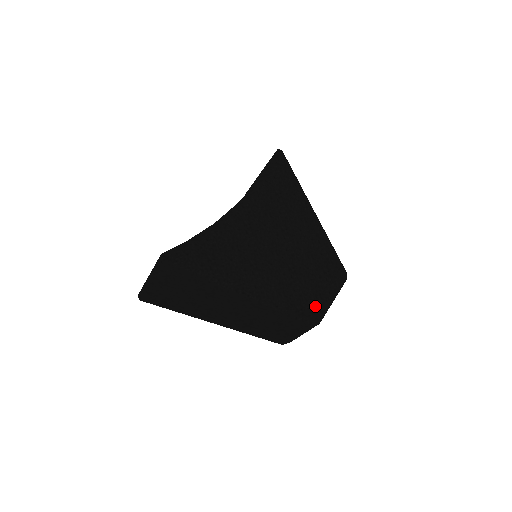
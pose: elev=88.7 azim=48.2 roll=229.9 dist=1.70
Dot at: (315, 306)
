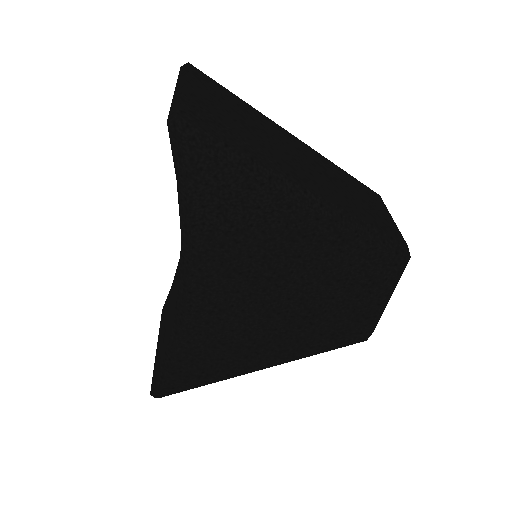
Dot at: (359, 331)
